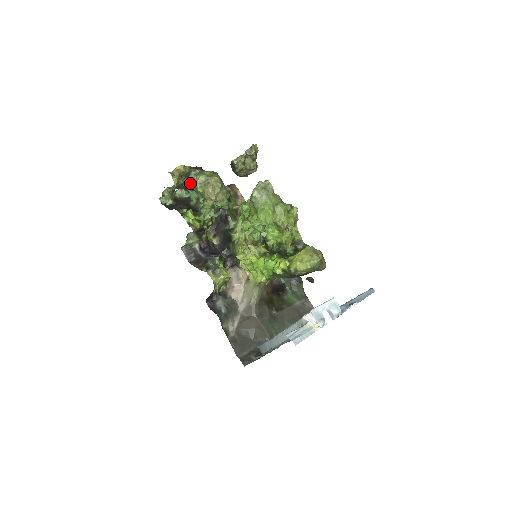
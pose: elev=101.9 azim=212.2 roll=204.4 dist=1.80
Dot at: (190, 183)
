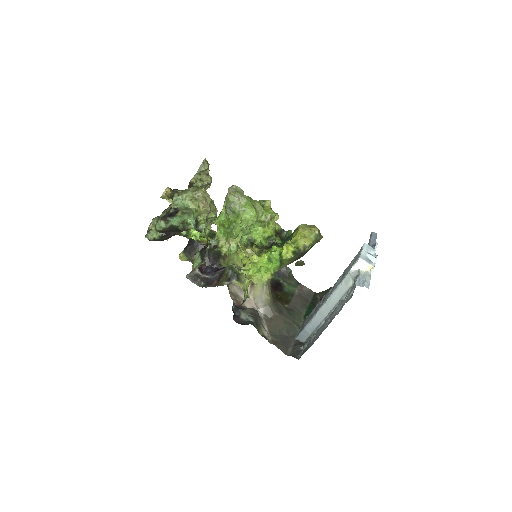
Dot at: (176, 206)
